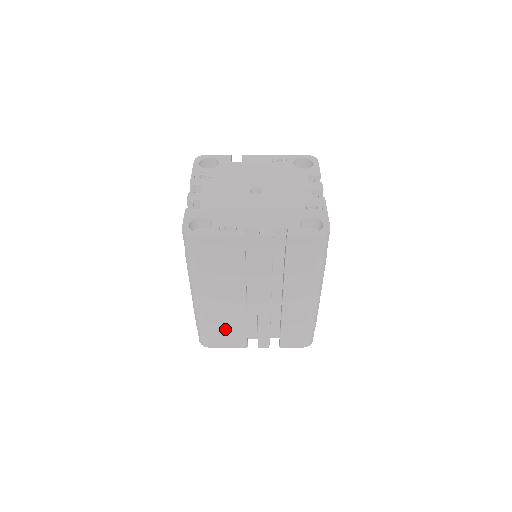
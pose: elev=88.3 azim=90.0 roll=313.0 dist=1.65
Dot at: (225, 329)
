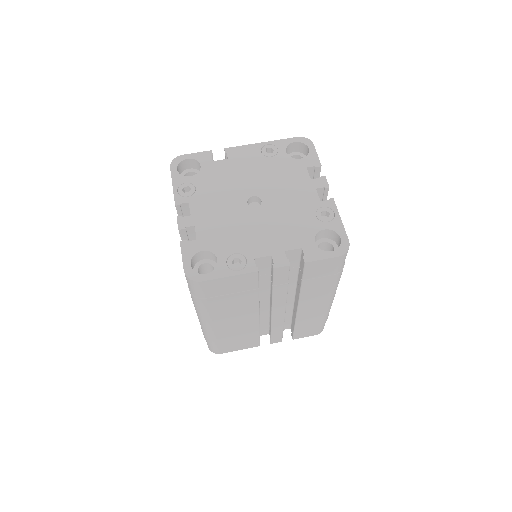
Dot at: (237, 339)
